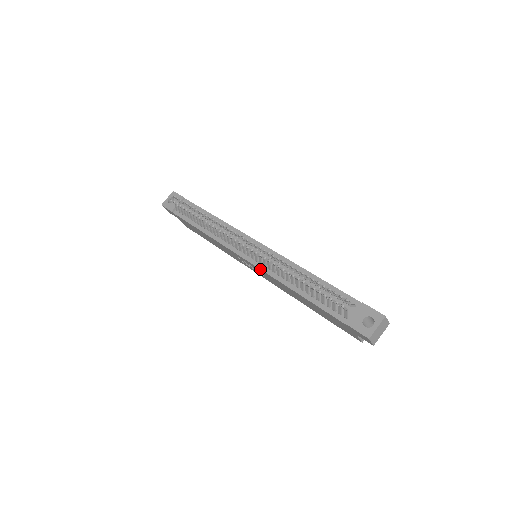
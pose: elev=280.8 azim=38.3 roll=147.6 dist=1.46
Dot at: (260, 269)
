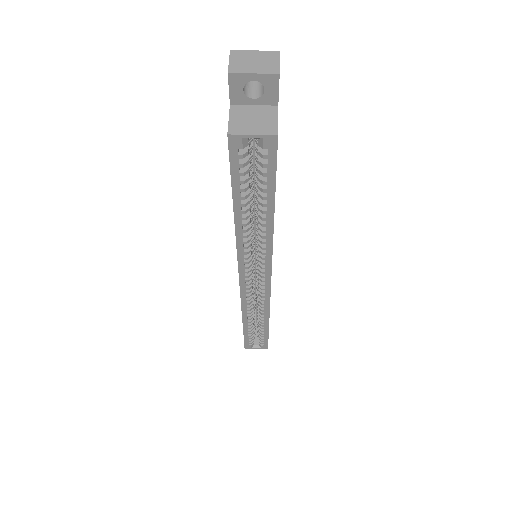
Dot at: occluded
